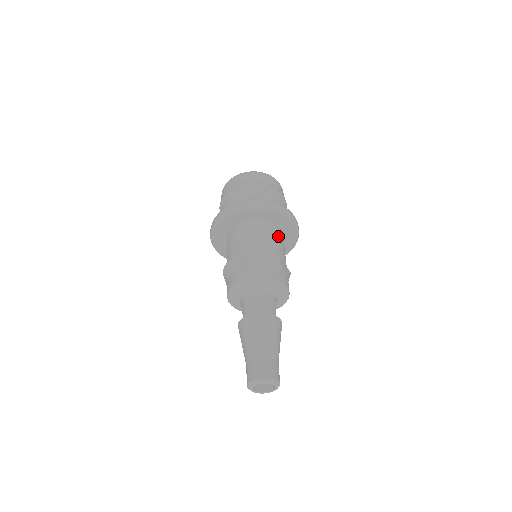
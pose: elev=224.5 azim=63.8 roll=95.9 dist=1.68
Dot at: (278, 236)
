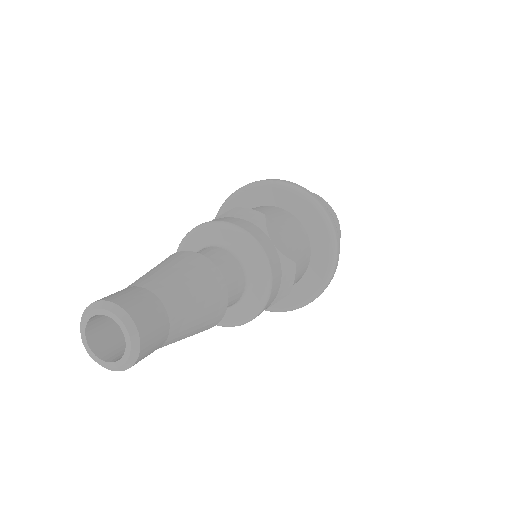
Dot at: (289, 221)
